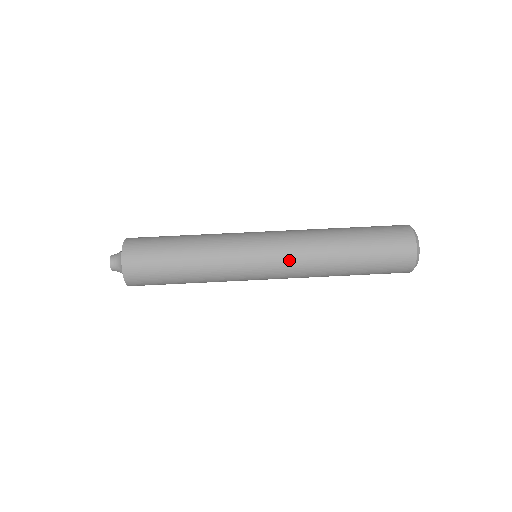
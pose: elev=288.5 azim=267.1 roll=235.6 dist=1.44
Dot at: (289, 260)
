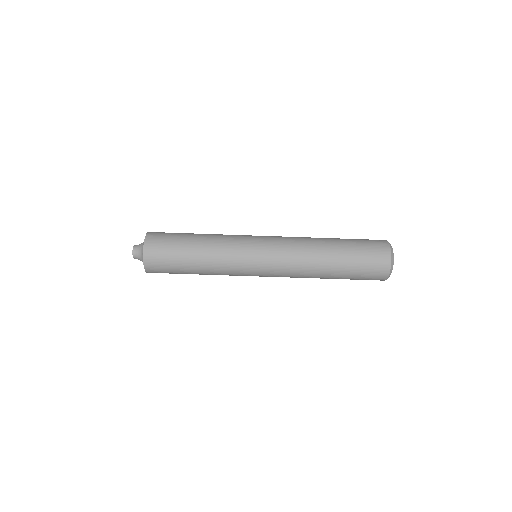
Dot at: (283, 268)
